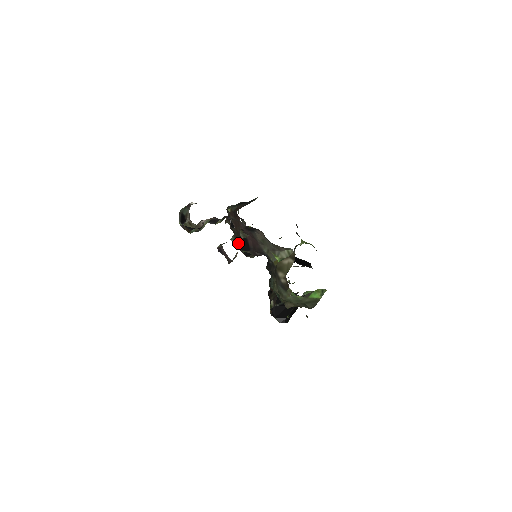
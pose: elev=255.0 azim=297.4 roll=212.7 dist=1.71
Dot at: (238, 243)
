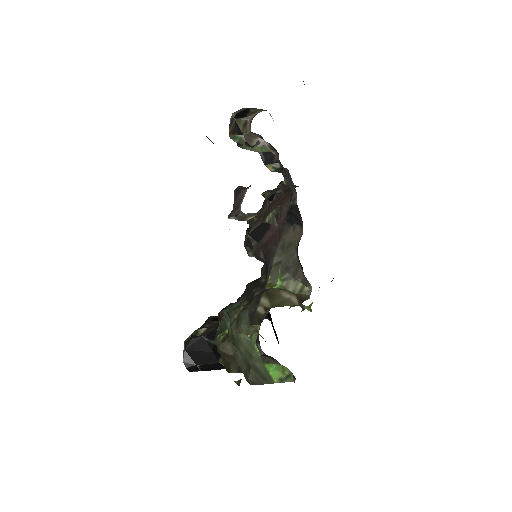
Dot at: (251, 225)
